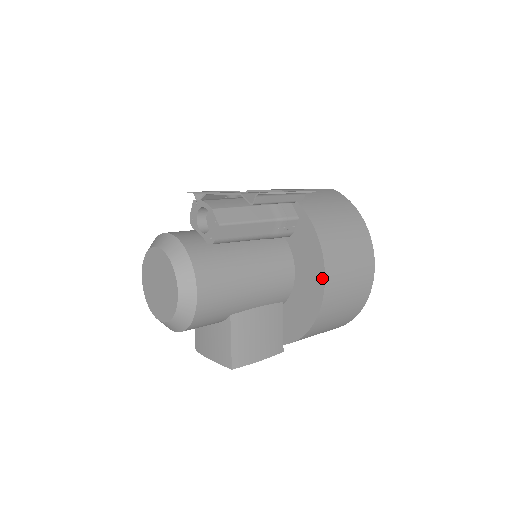
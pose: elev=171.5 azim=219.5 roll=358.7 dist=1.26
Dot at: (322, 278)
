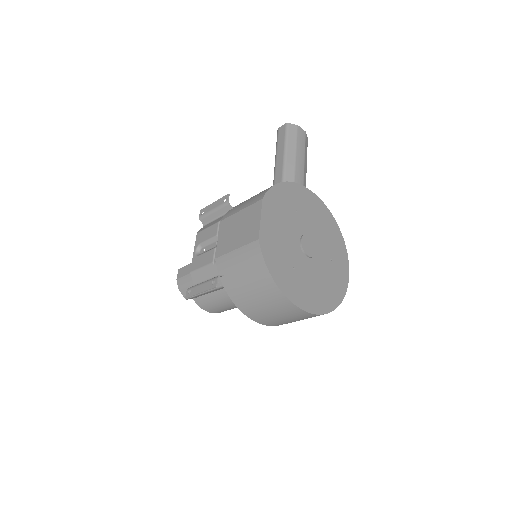
Dot at: occluded
